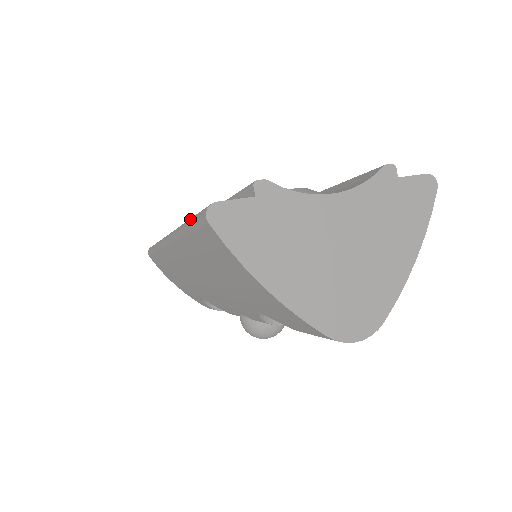
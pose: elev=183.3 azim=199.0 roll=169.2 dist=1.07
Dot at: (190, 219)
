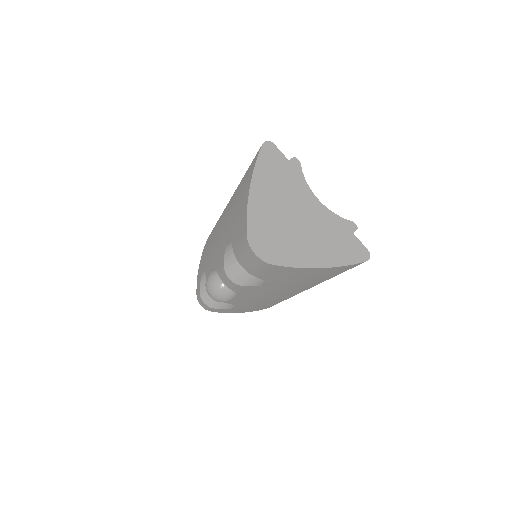
Dot at: occluded
